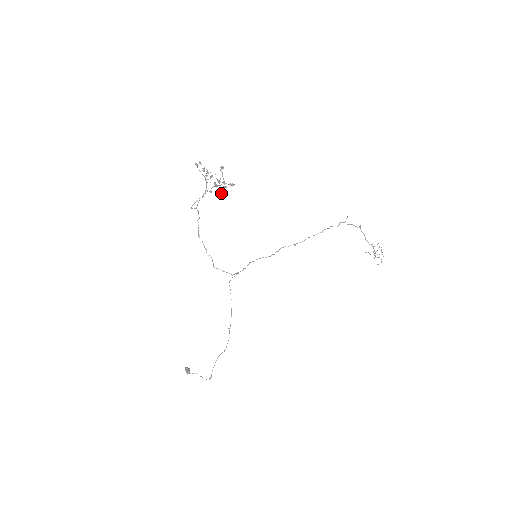
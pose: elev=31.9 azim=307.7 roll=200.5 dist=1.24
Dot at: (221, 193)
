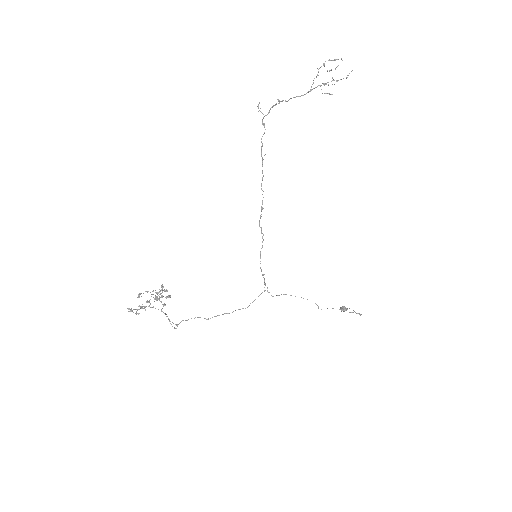
Dot at: (169, 297)
